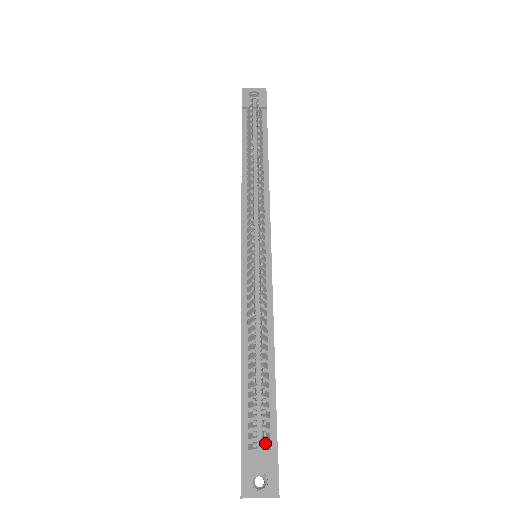
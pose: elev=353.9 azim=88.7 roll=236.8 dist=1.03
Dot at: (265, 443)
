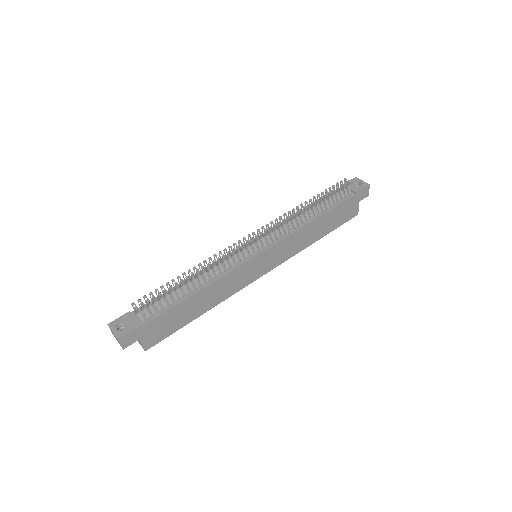
Dot at: (136, 306)
